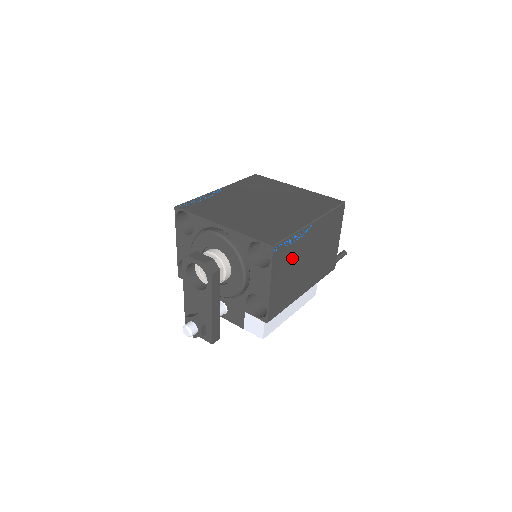
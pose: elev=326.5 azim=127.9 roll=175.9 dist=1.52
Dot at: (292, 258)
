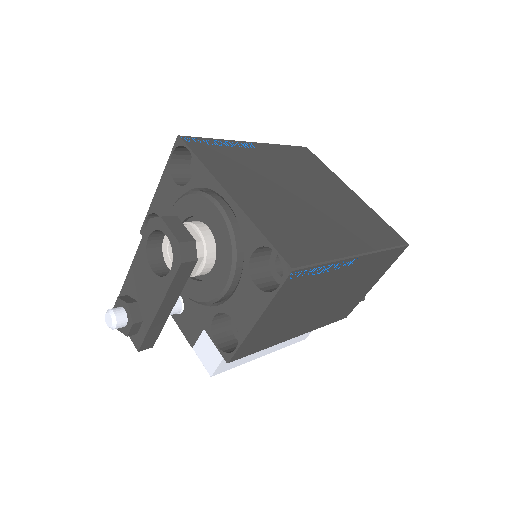
Dot at: (307, 292)
